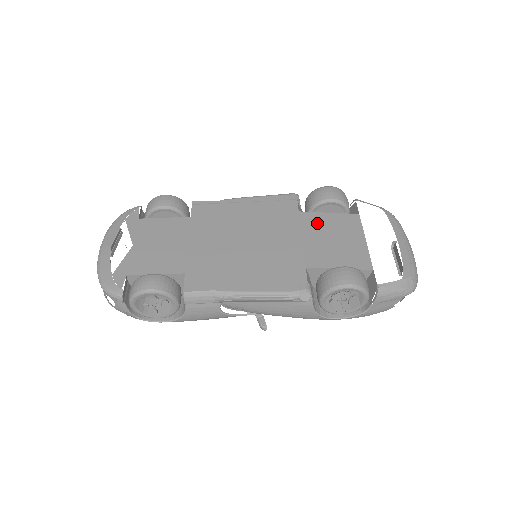
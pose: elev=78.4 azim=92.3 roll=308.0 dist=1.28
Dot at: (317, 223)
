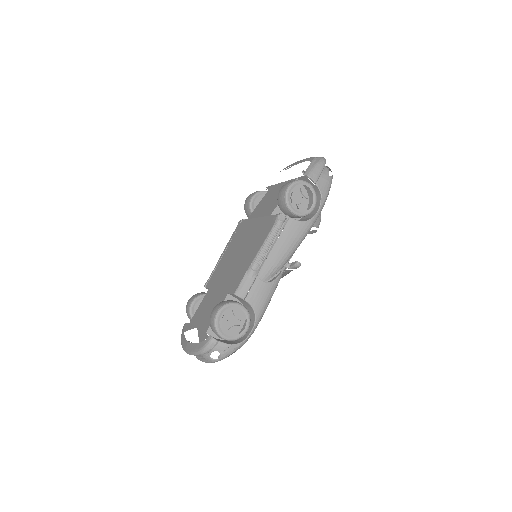
Dot at: (258, 209)
